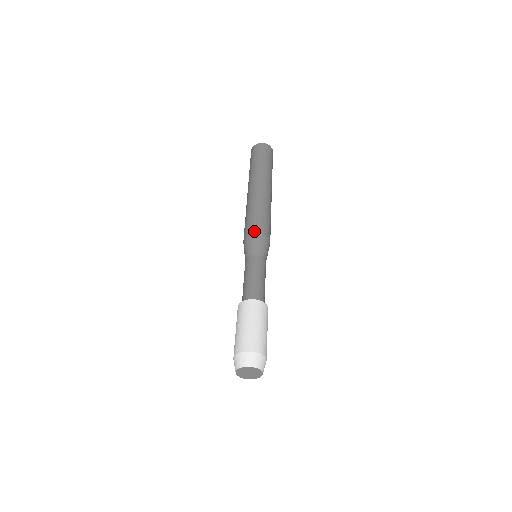
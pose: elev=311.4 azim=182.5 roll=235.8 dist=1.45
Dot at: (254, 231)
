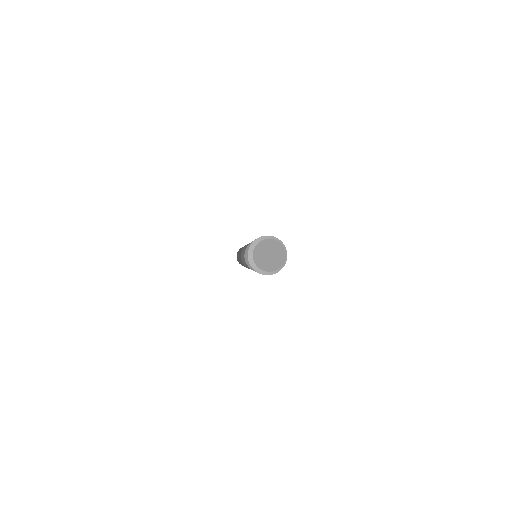
Dot at: occluded
